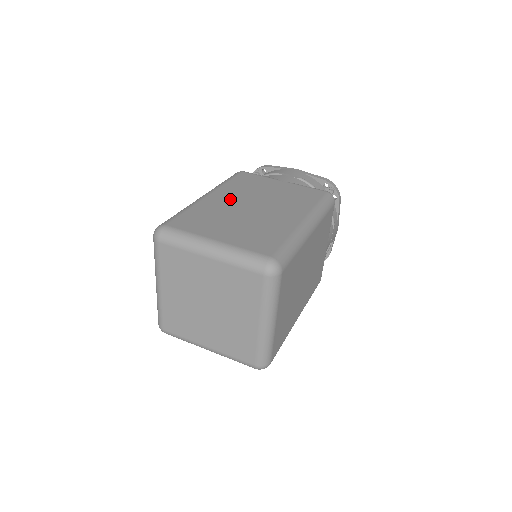
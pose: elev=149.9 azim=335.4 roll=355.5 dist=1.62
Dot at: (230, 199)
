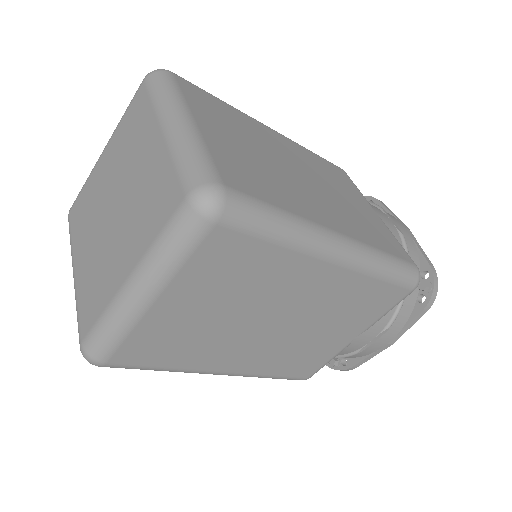
Dot at: (288, 150)
